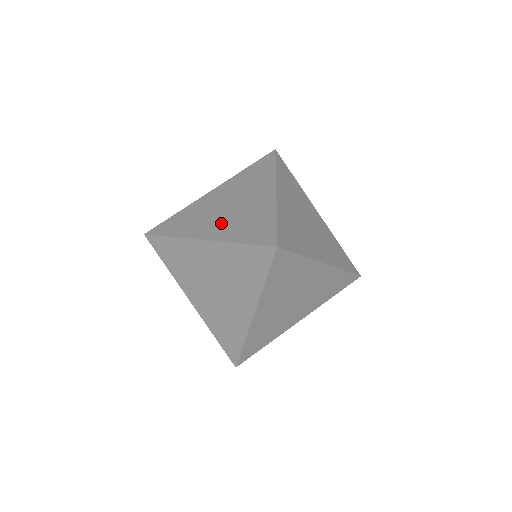
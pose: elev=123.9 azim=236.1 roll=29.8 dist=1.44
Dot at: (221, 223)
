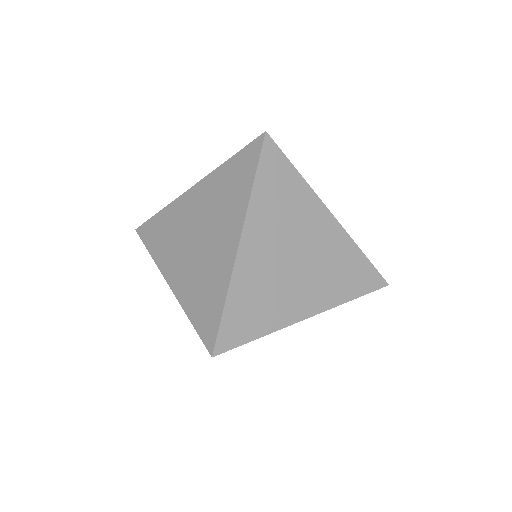
Dot at: (185, 267)
